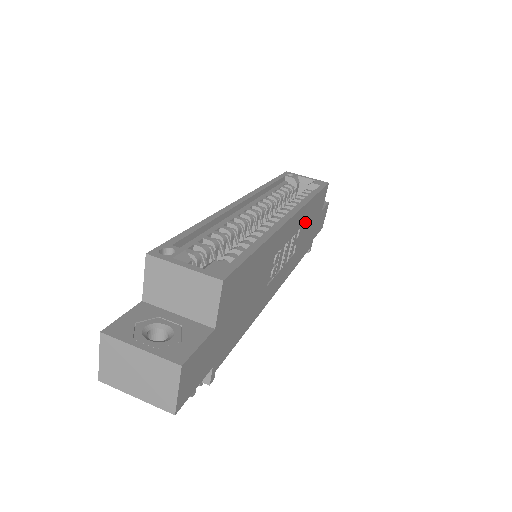
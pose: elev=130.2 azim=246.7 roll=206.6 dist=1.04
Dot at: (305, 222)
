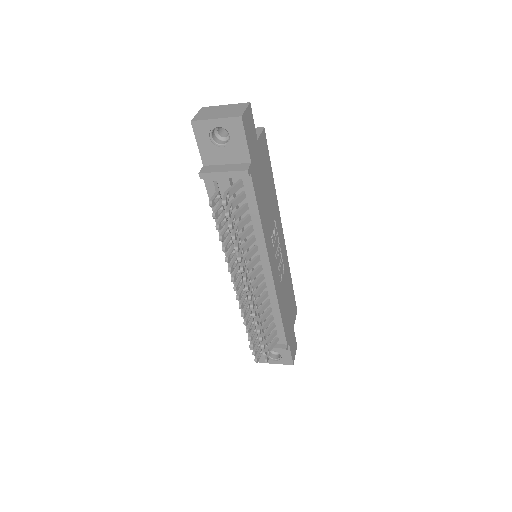
Dot at: (286, 280)
